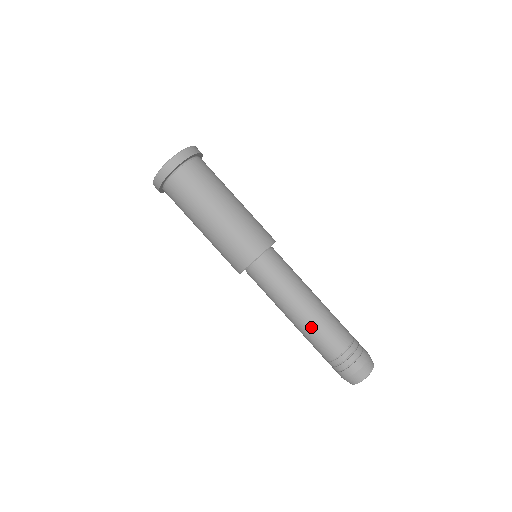
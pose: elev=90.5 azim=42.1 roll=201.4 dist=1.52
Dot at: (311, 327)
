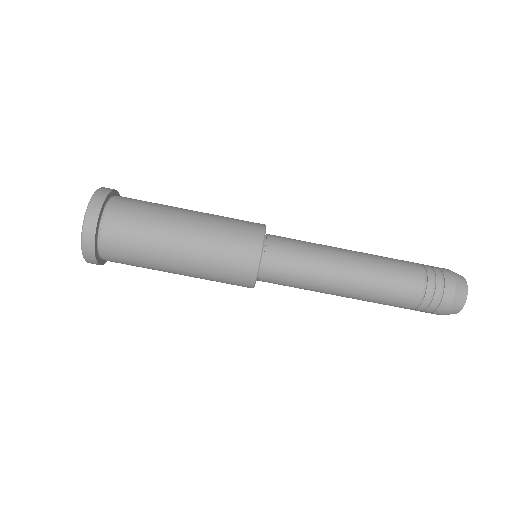
Dot at: occluded
